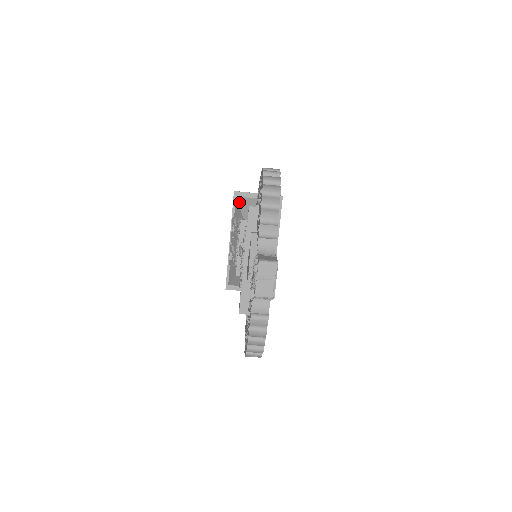
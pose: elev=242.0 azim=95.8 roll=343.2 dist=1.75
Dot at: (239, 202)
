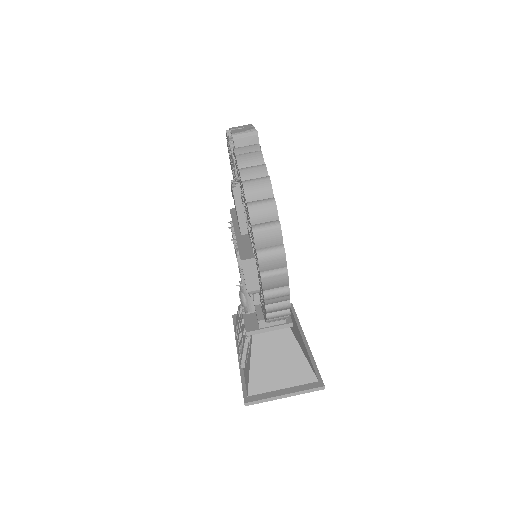
Dot at: occluded
